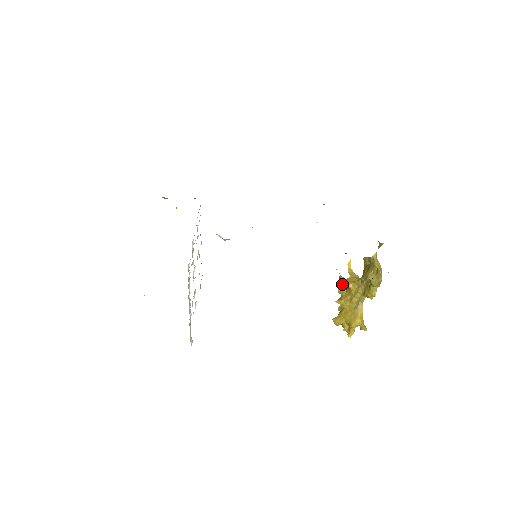
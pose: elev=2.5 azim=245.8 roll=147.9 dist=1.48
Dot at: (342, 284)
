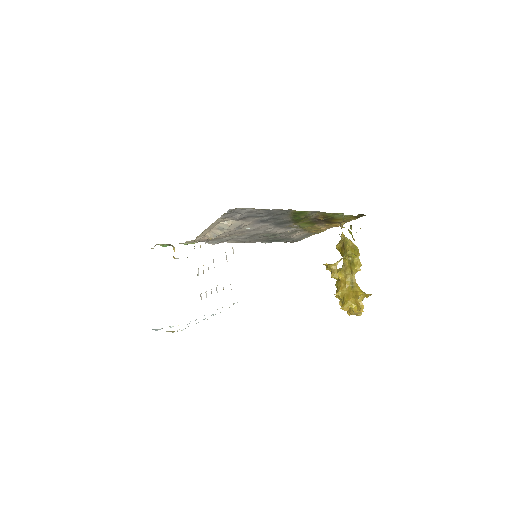
Dot at: (332, 268)
